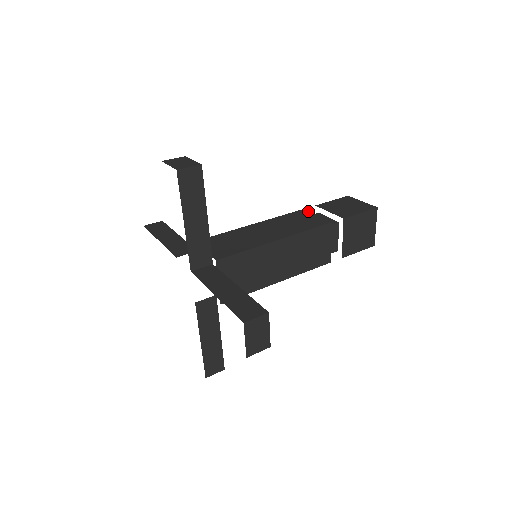
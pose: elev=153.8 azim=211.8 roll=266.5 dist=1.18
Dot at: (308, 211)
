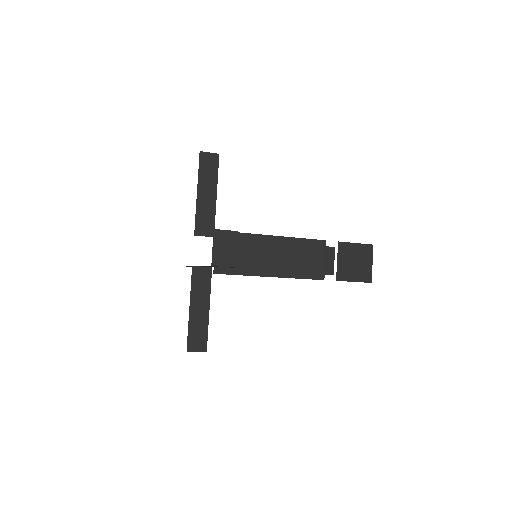
Dot at: occluded
